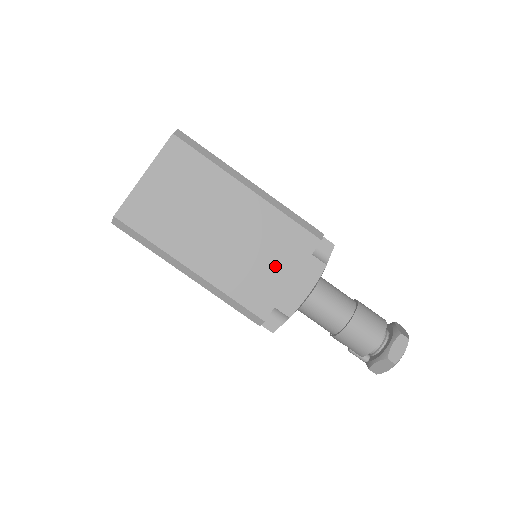
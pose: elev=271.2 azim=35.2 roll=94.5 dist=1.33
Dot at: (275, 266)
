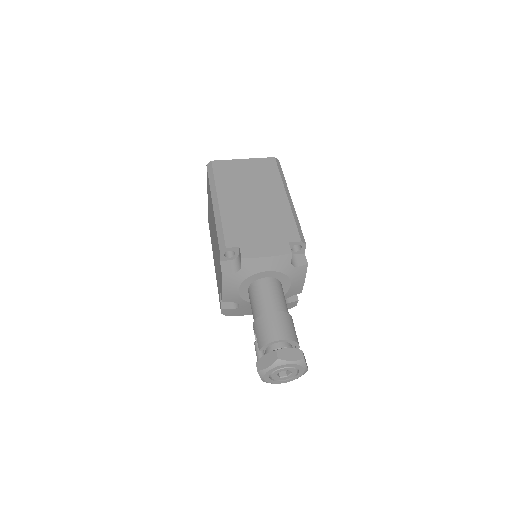
Dot at: (262, 231)
